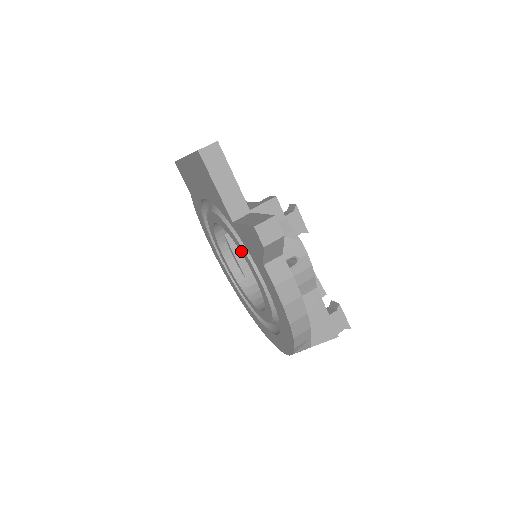
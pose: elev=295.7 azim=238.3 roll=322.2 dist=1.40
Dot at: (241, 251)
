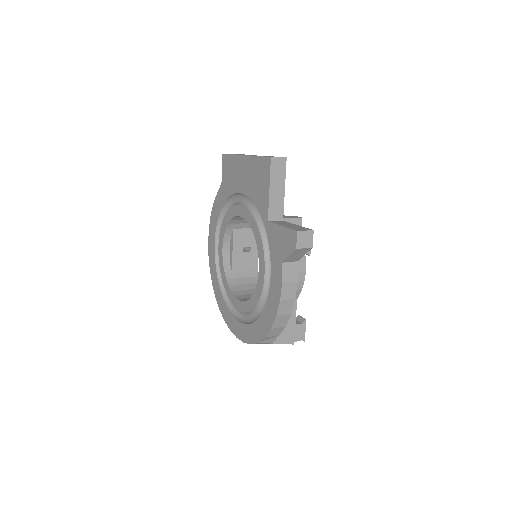
Dot at: (258, 246)
